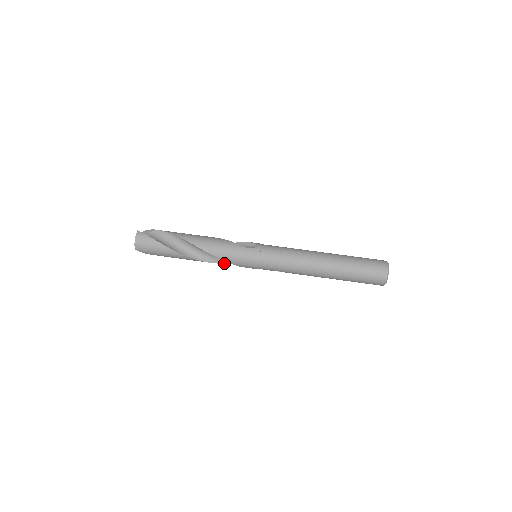
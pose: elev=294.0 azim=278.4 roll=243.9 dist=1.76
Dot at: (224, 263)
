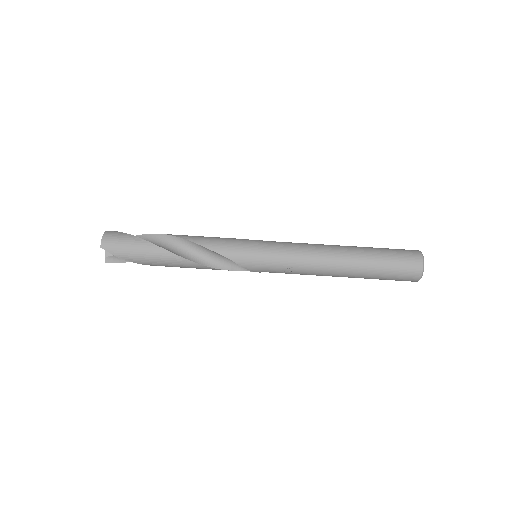
Dot at: (215, 268)
